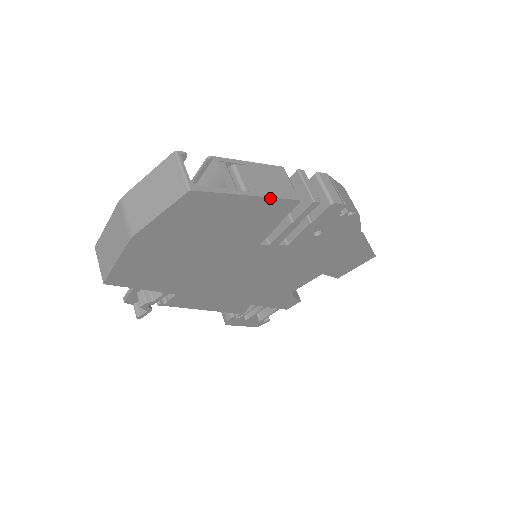
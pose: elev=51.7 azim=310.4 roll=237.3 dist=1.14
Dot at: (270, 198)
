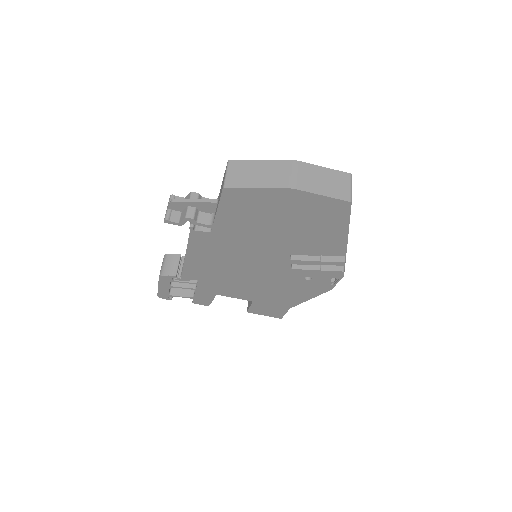
Dot at: (347, 241)
